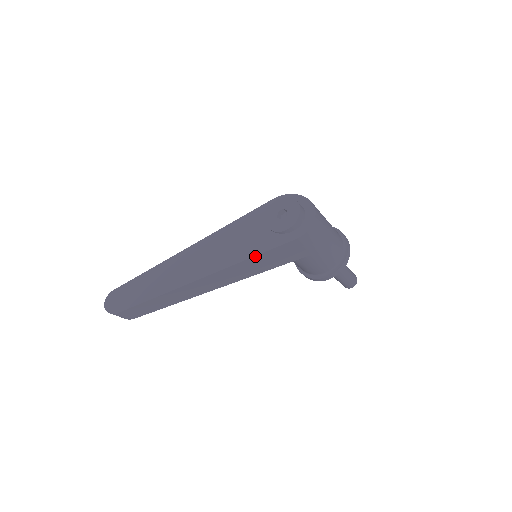
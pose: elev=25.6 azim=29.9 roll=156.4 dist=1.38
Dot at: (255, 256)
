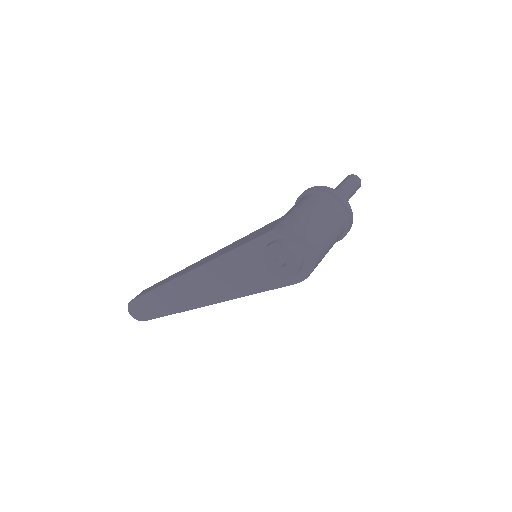
Dot at: occluded
